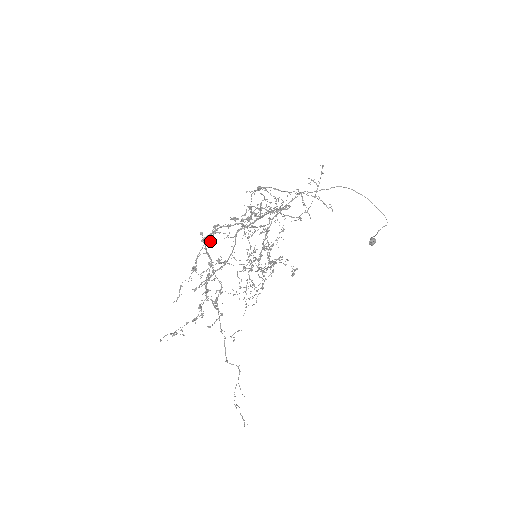
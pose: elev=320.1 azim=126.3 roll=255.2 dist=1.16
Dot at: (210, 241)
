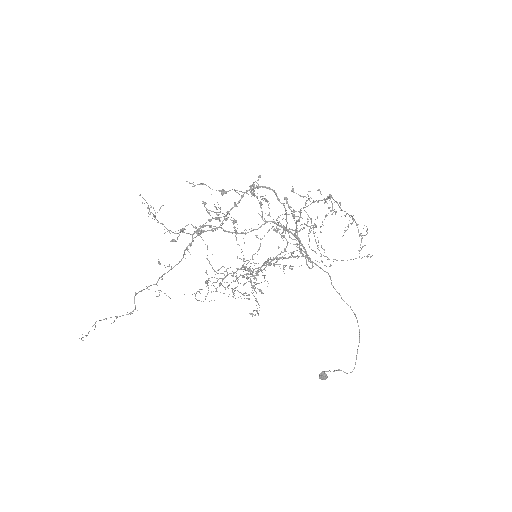
Dot at: occluded
